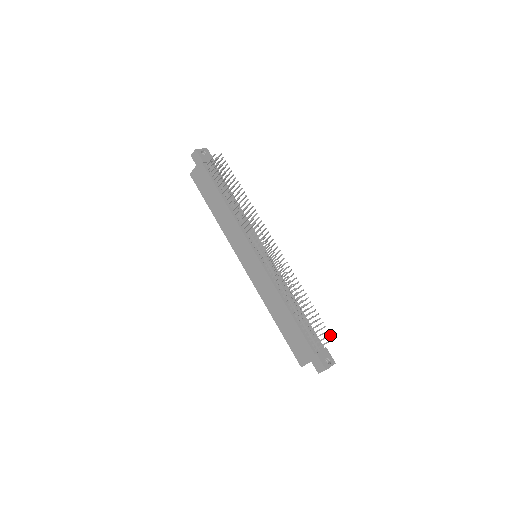
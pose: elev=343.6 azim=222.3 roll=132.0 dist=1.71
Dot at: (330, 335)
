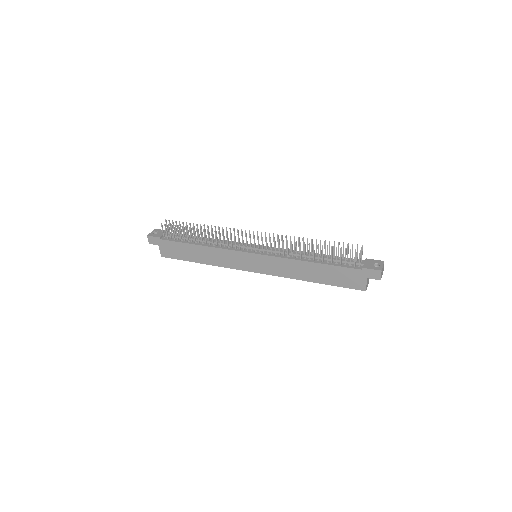
Dot at: (357, 246)
